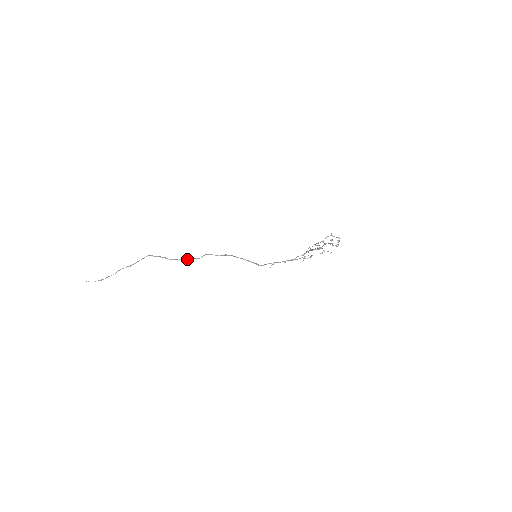
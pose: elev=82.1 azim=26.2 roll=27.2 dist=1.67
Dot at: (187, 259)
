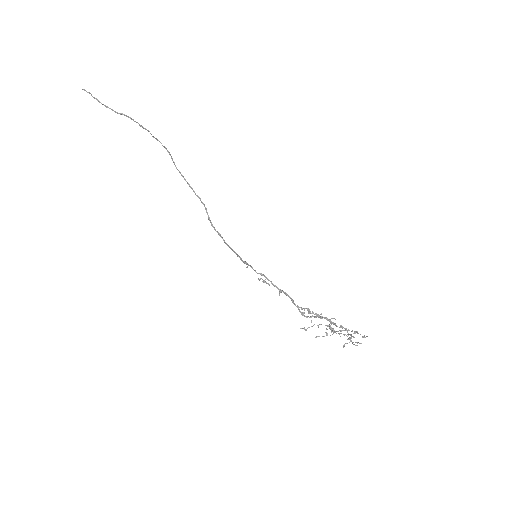
Dot at: (189, 184)
